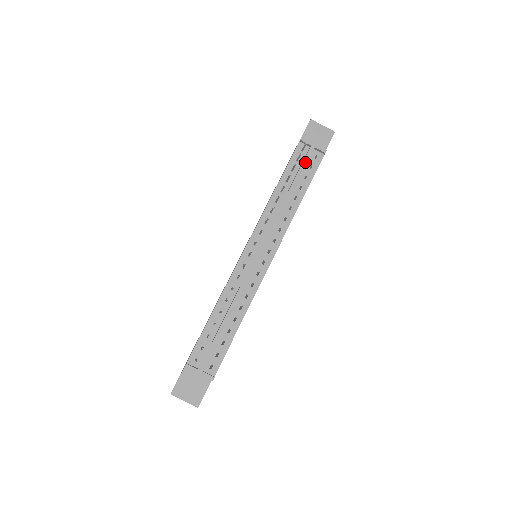
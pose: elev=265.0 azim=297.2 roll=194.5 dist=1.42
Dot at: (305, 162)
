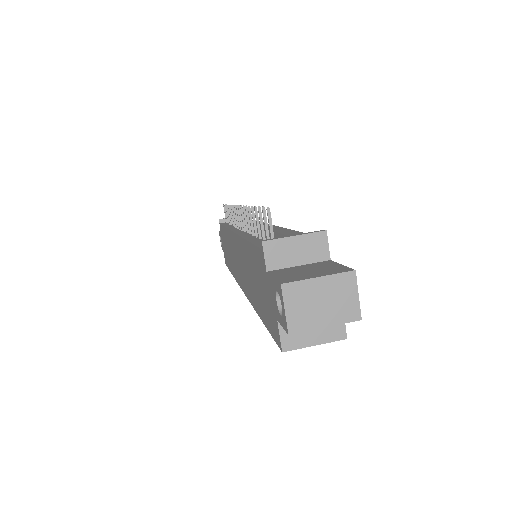
Dot at: occluded
